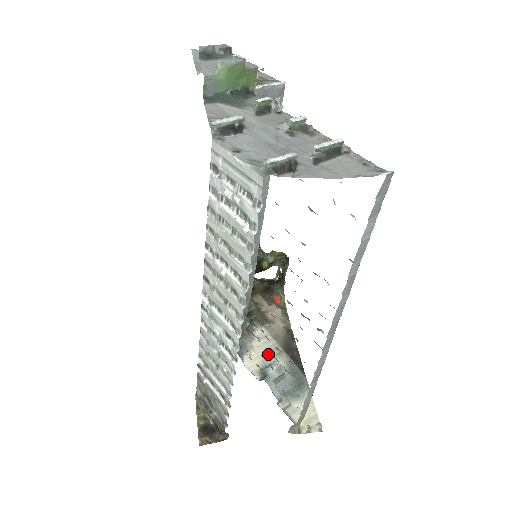
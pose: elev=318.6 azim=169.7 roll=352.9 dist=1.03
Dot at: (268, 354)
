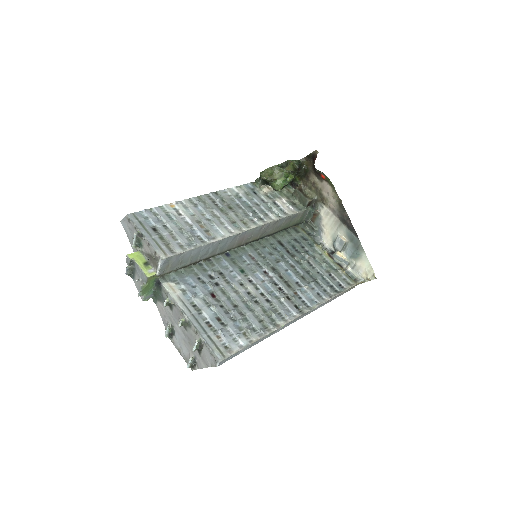
Dot at: (333, 229)
